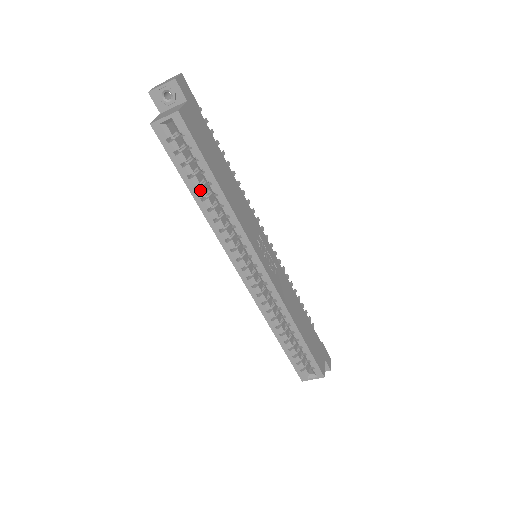
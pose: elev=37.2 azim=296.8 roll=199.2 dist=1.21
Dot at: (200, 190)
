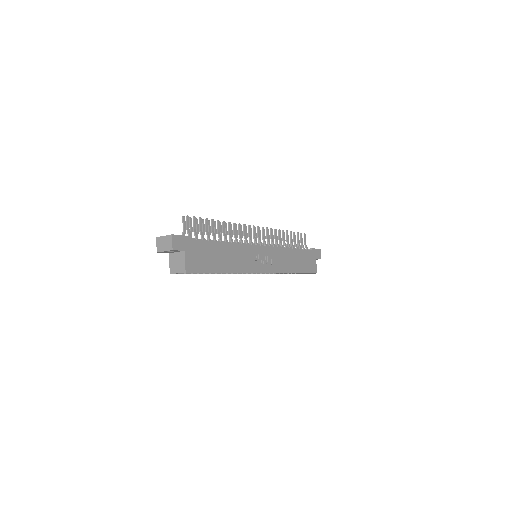
Dot at: (212, 273)
